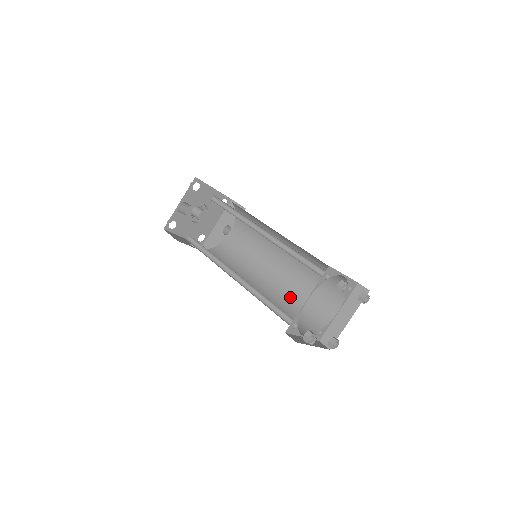
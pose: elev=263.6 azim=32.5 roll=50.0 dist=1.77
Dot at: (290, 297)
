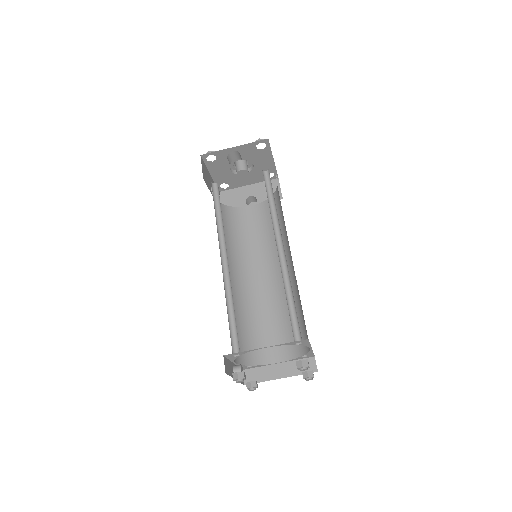
Dot at: (252, 313)
